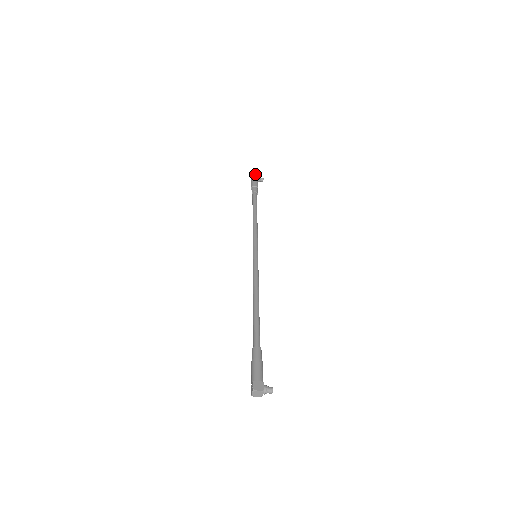
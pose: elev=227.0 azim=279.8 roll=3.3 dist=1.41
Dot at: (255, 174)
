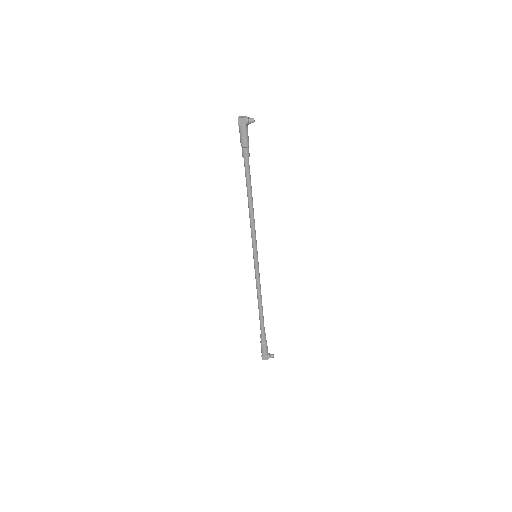
Dot at: (241, 118)
